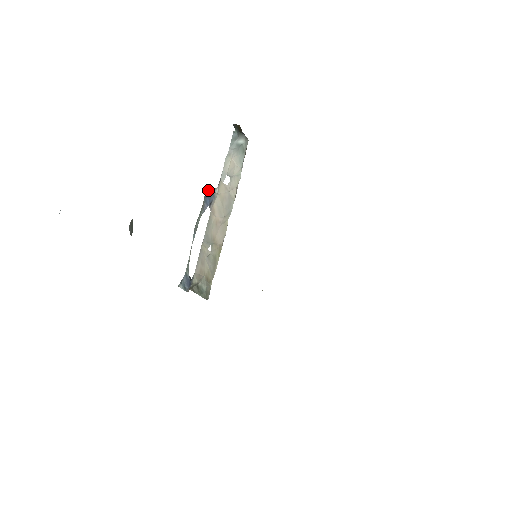
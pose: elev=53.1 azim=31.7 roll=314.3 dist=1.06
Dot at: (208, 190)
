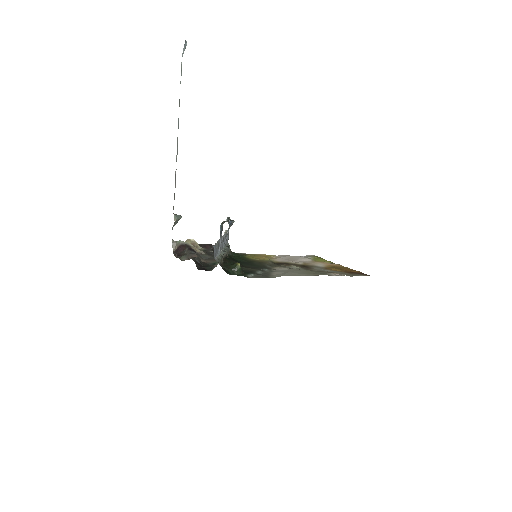
Dot at: (220, 227)
